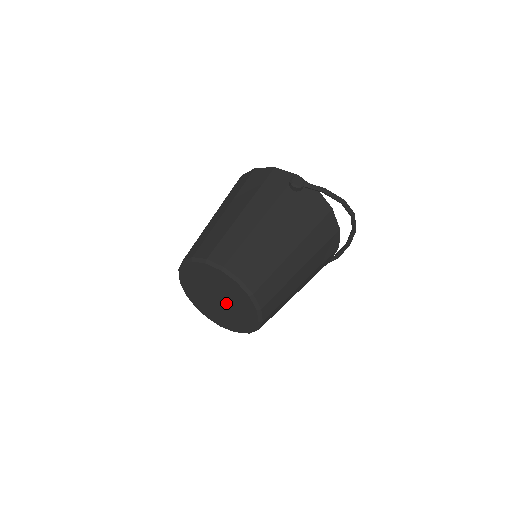
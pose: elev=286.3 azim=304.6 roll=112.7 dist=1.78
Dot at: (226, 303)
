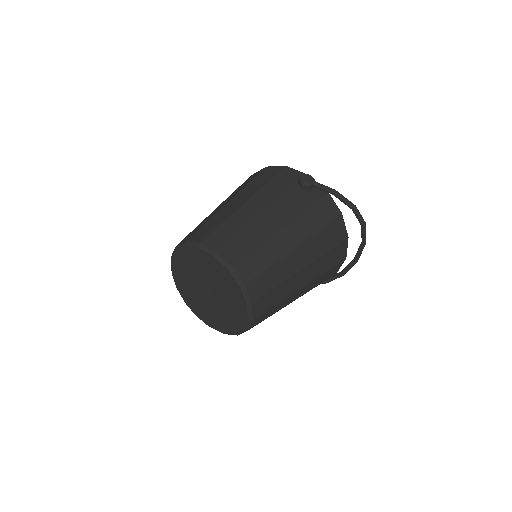
Dot at: (216, 297)
